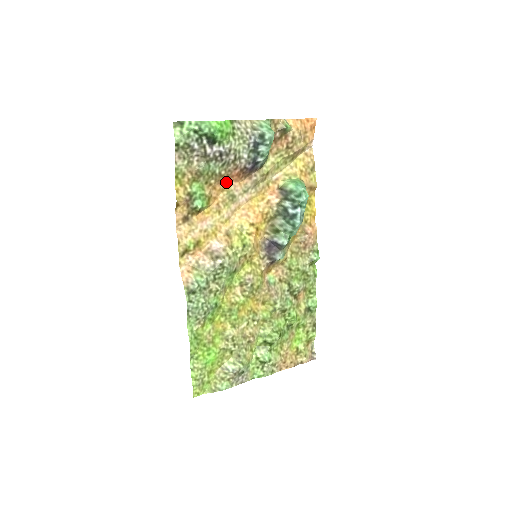
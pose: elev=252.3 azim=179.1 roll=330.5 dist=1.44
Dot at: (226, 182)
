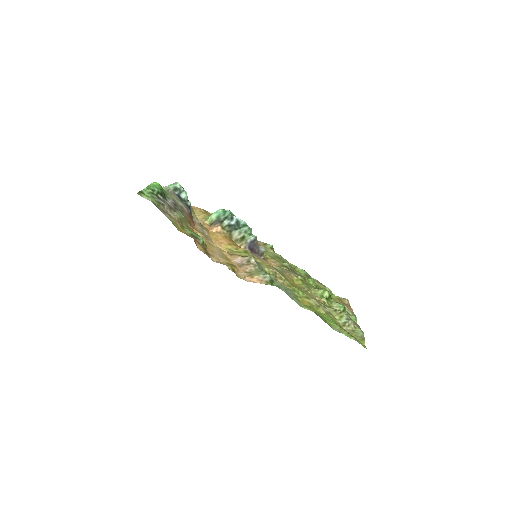
Dot at: (192, 228)
